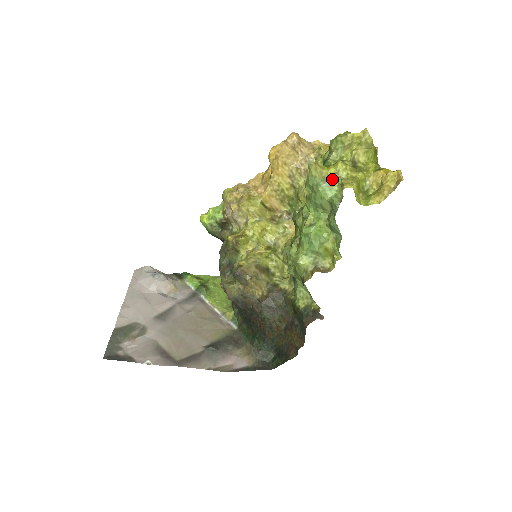
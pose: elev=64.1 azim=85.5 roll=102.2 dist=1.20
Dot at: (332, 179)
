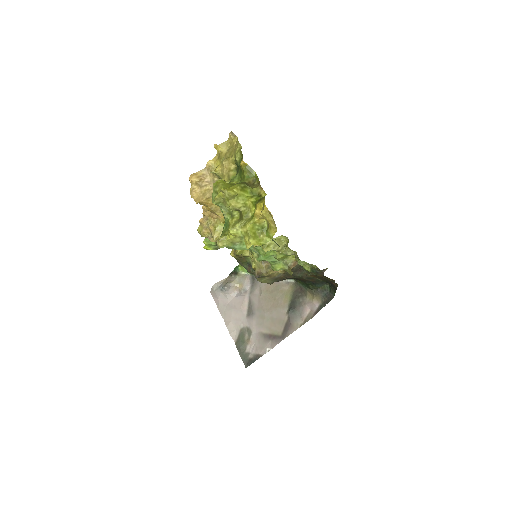
Dot at: (237, 241)
